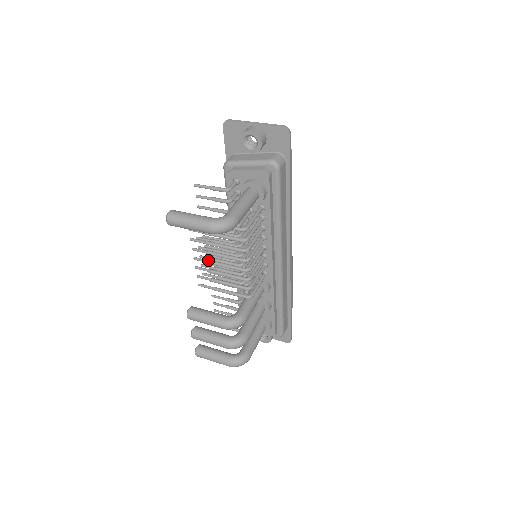
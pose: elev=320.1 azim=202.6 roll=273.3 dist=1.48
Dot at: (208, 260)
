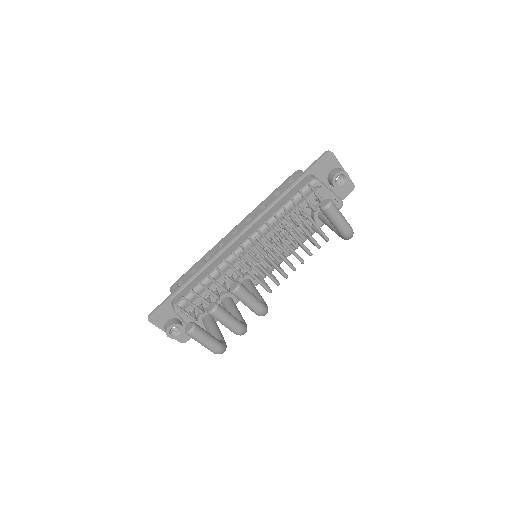
Dot at: occluded
